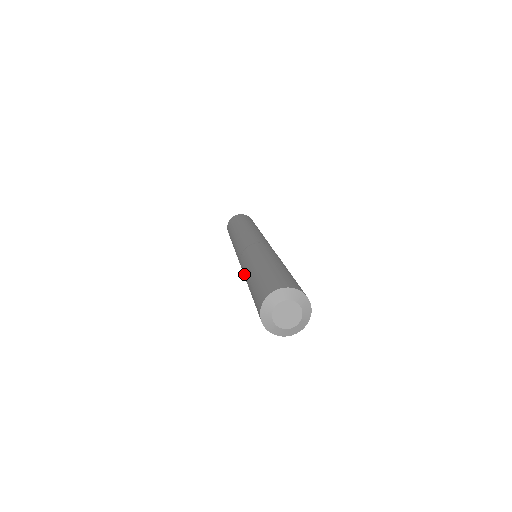
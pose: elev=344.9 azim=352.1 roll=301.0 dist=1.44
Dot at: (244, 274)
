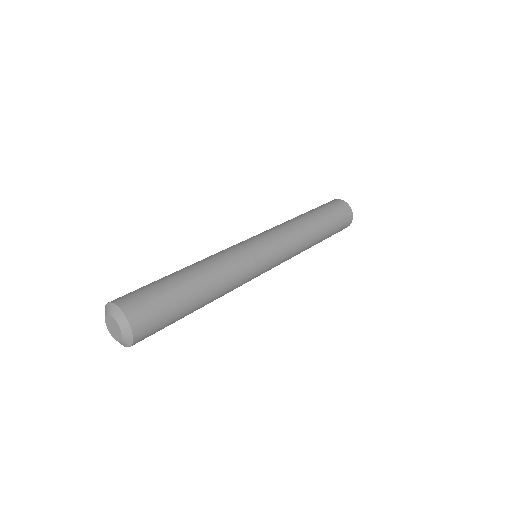
Dot at: occluded
